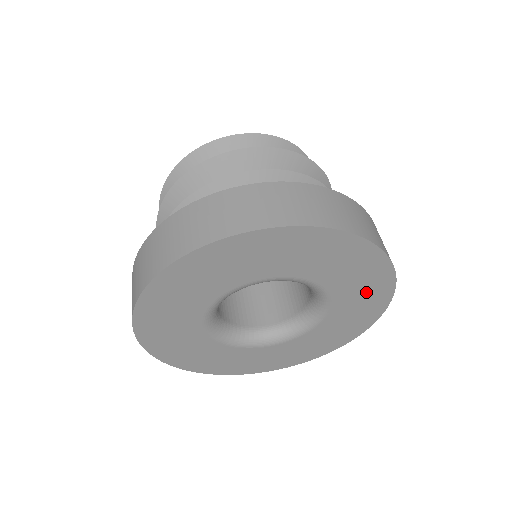
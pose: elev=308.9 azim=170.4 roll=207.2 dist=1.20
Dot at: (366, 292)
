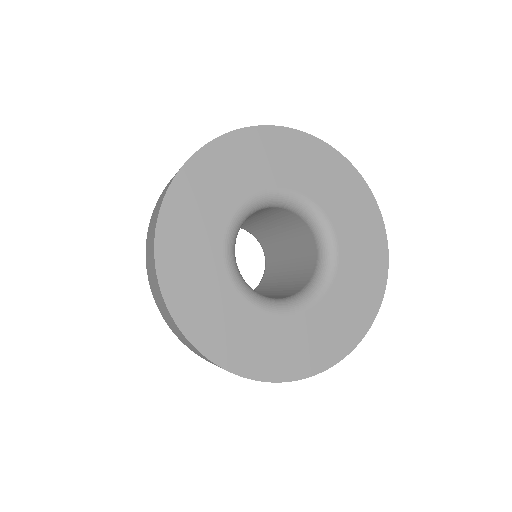
Dot at: (350, 200)
